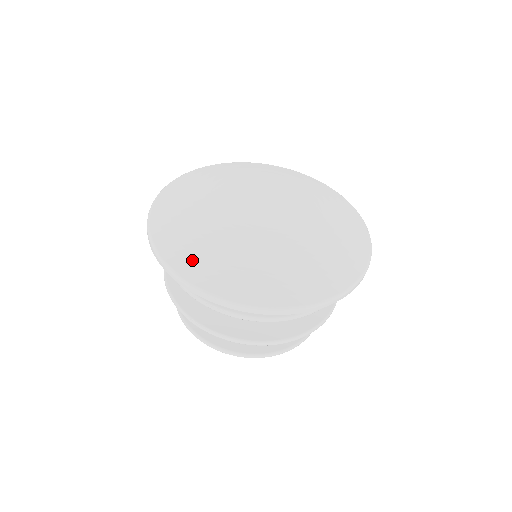
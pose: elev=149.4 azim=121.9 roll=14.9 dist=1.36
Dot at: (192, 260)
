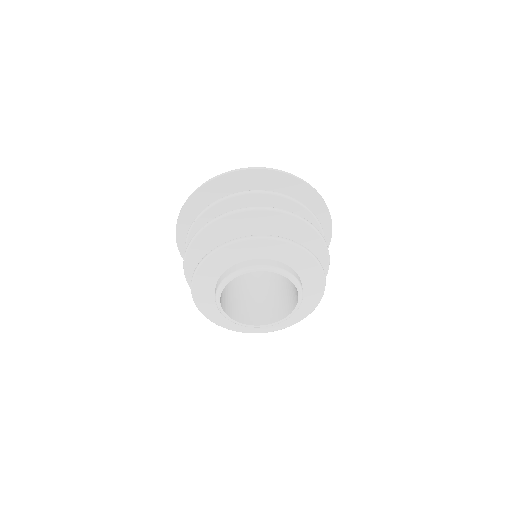
Dot at: occluded
